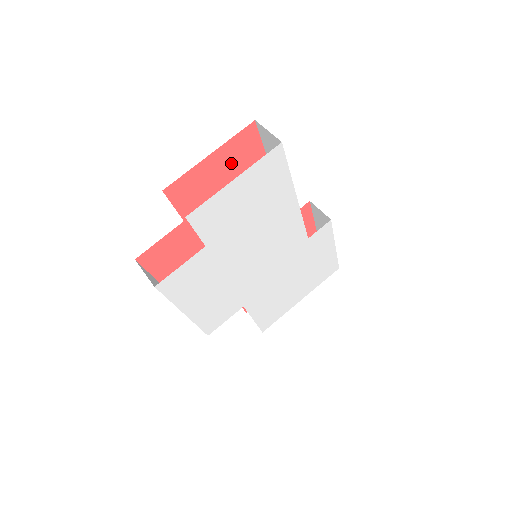
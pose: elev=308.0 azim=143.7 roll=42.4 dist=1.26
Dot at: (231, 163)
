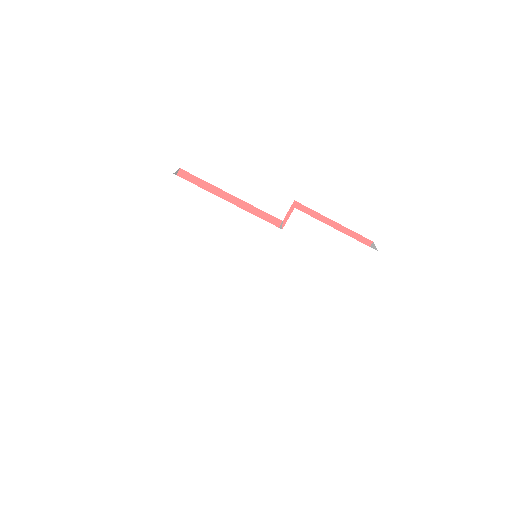
Dot at: occluded
